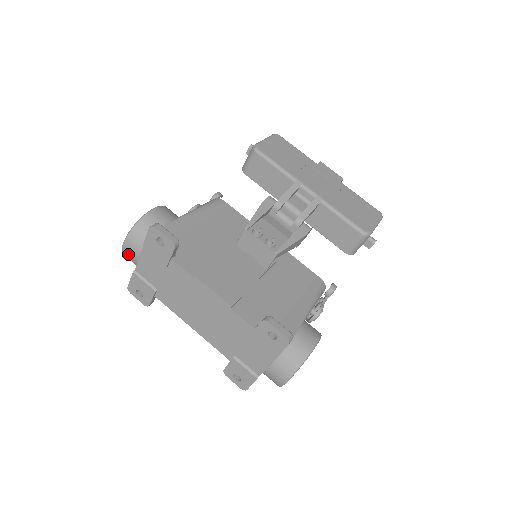
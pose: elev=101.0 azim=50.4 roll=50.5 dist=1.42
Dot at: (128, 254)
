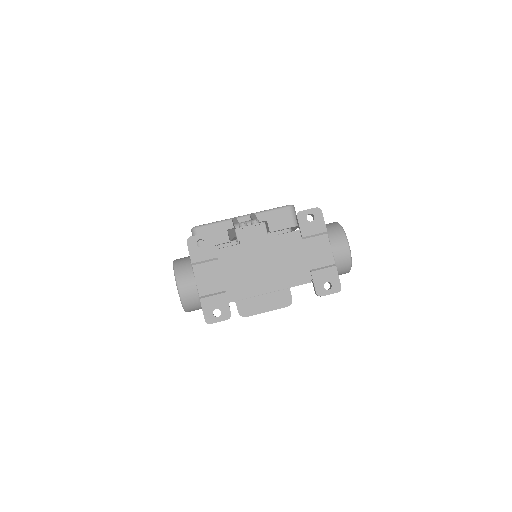
Dot at: (186, 290)
